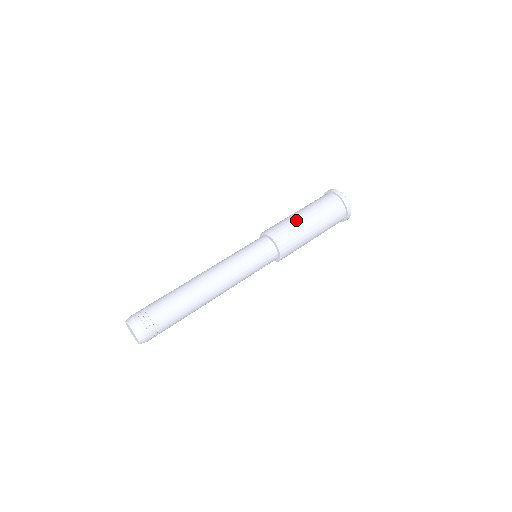
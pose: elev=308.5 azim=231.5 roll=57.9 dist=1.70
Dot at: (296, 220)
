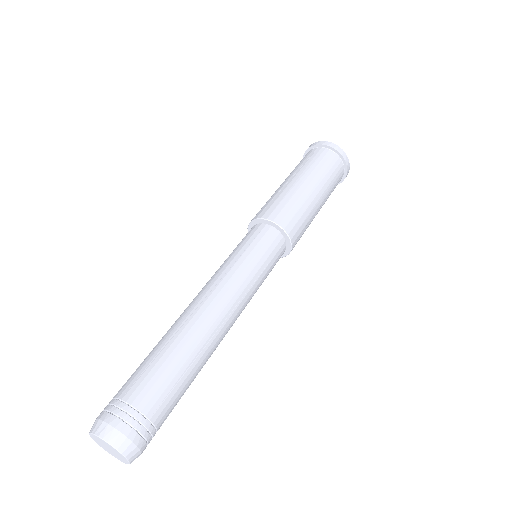
Dot at: (278, 190)
